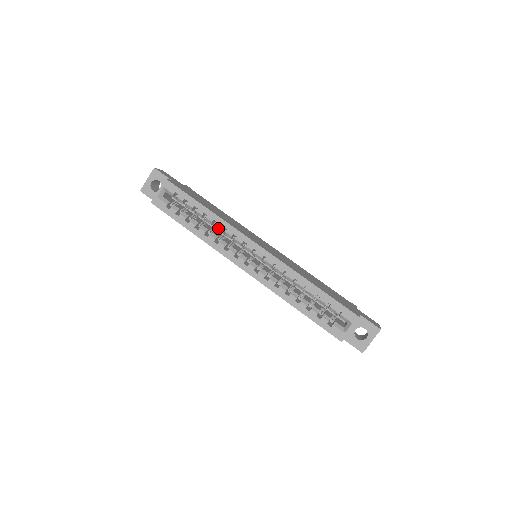
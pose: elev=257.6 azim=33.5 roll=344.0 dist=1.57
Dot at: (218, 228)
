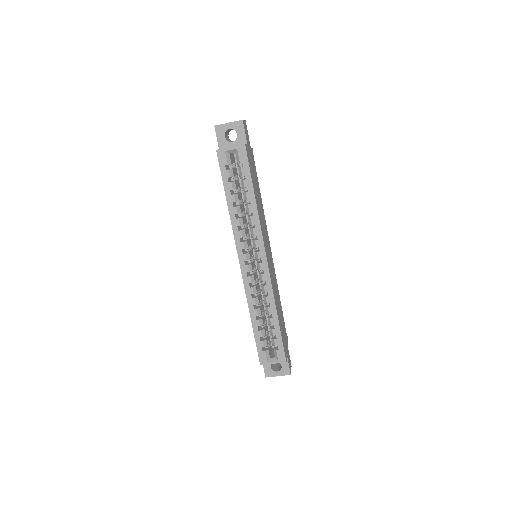
Dot at: (250, 220)
